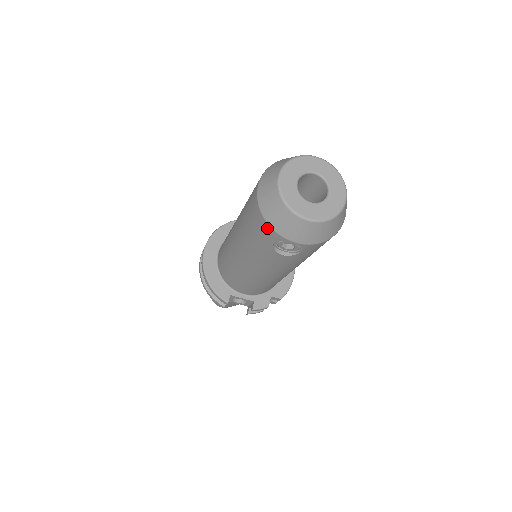
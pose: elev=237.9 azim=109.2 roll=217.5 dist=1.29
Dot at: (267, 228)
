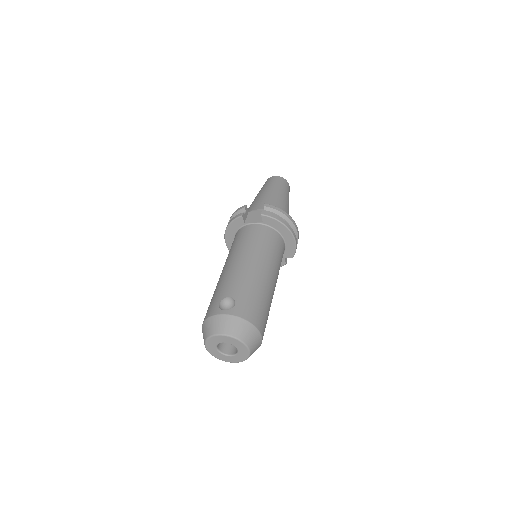
Dot at: occluded
